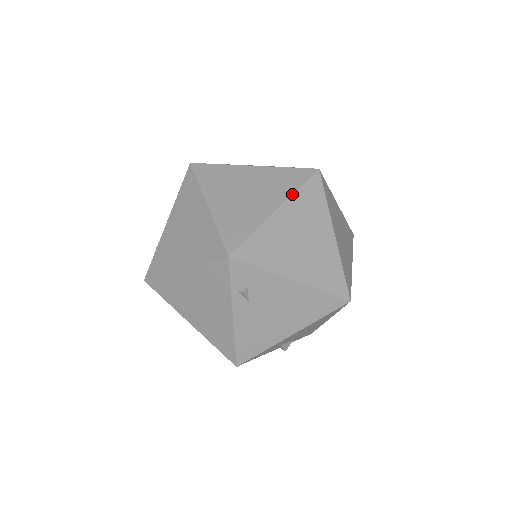
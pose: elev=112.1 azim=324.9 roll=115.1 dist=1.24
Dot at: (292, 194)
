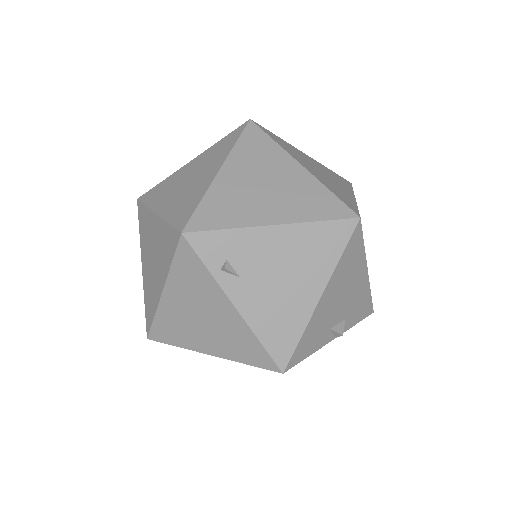
Dot at: (230, 151)
